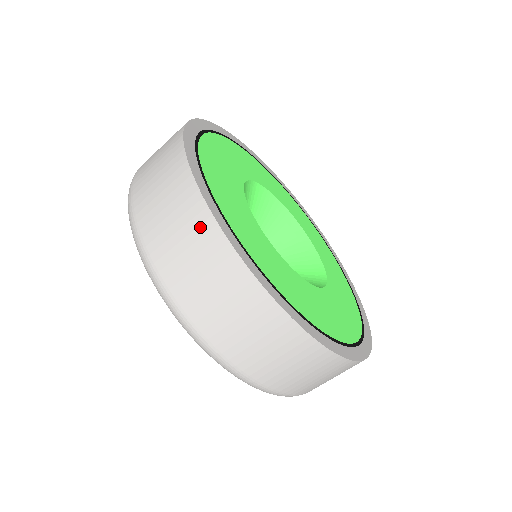
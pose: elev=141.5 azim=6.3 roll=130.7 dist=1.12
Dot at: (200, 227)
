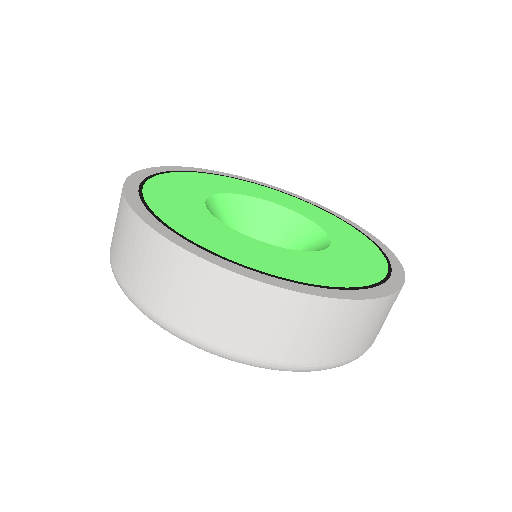
Dot at: (161, 254)
